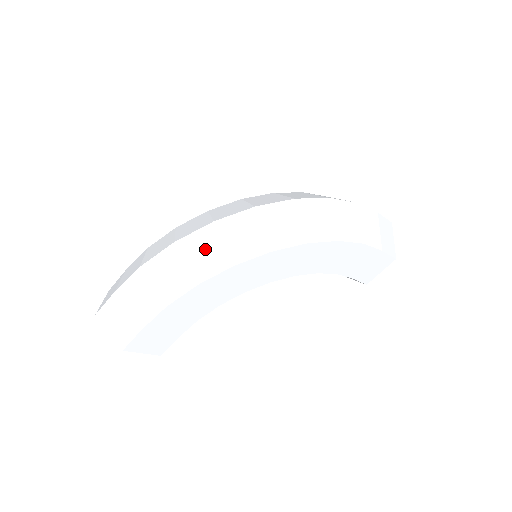
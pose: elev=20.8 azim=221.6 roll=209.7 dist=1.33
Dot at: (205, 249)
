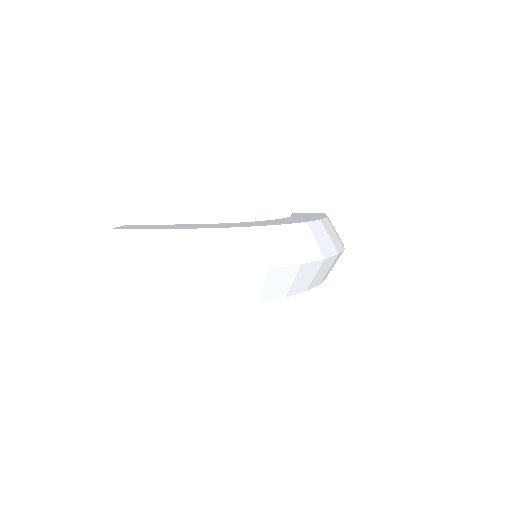
Dot at: (247, 286)
